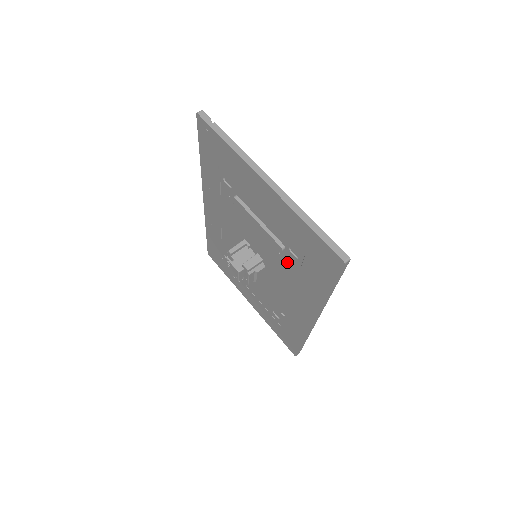
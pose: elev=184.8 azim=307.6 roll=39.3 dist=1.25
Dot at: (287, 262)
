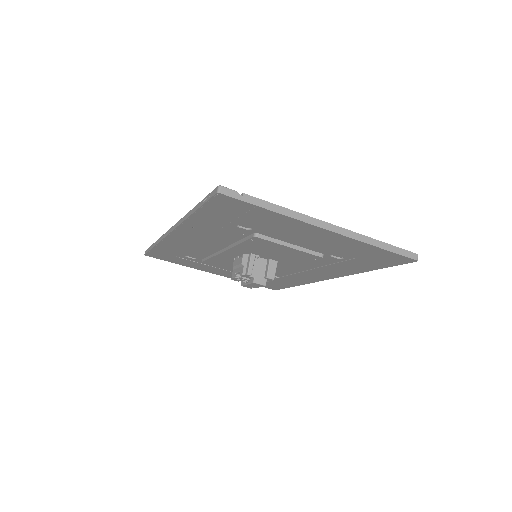
Dot at: (318, 260)
